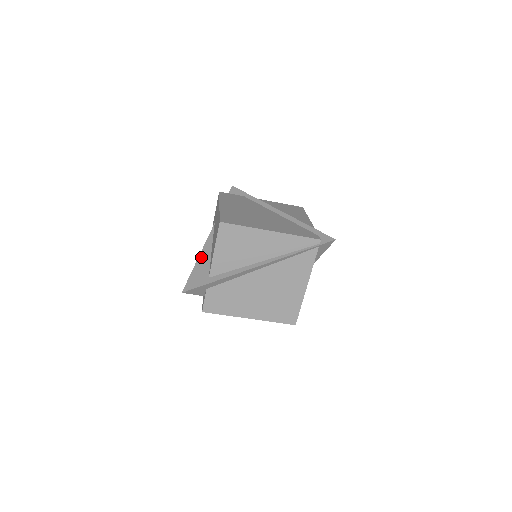
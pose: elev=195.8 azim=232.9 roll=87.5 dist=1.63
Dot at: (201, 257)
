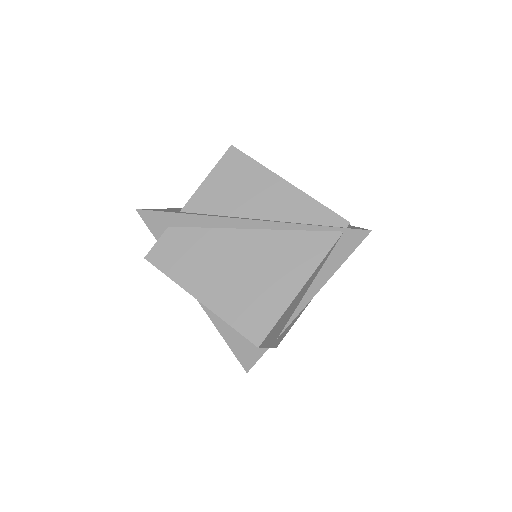
Dot at: occluded
